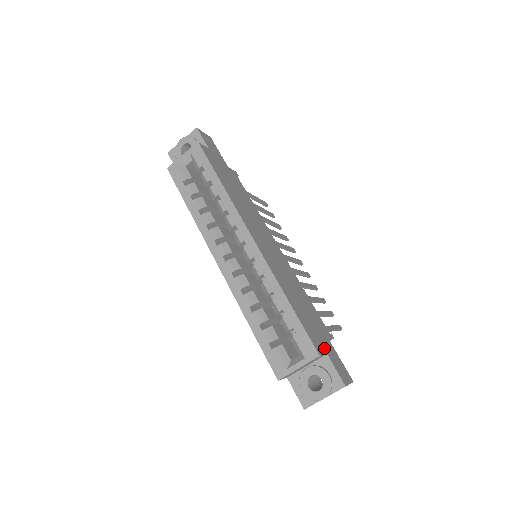
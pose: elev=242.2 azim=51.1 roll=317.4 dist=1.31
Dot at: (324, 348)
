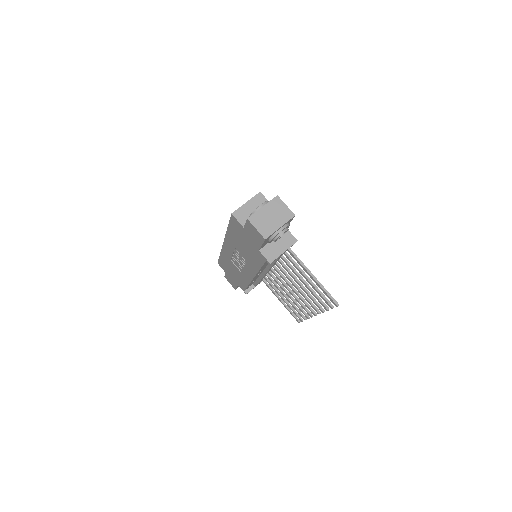
Dot at: occluded
